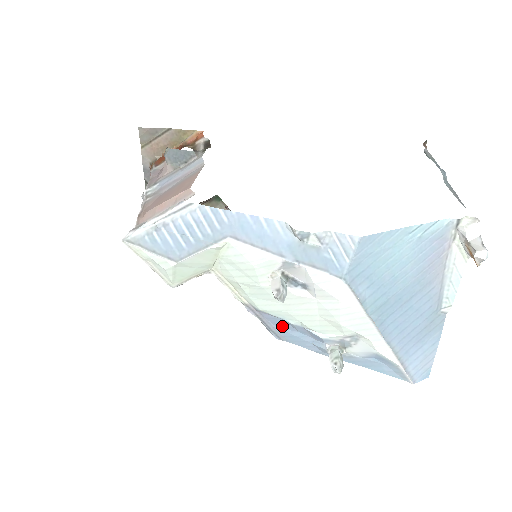
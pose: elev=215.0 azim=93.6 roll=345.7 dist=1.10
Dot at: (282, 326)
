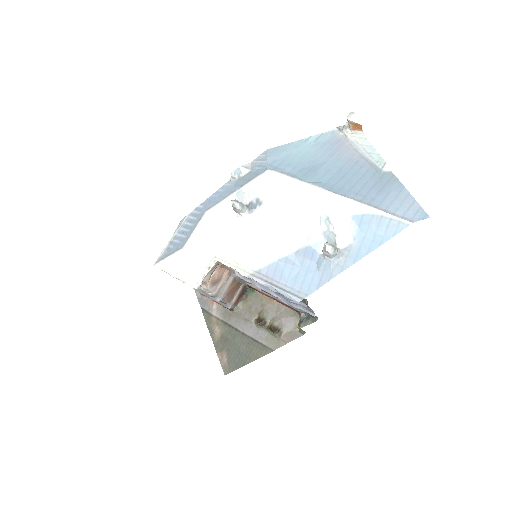
Dot at: (287, 274)
